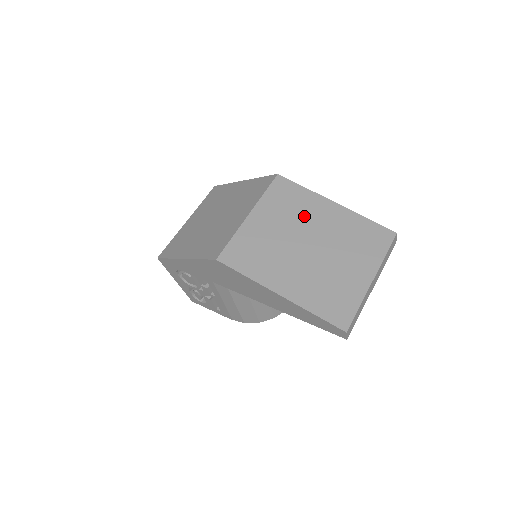
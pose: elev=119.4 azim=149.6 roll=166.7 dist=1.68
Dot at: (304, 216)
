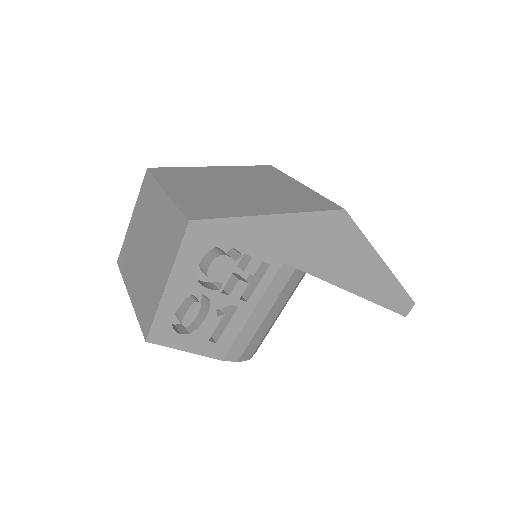
Dot at: occluded
